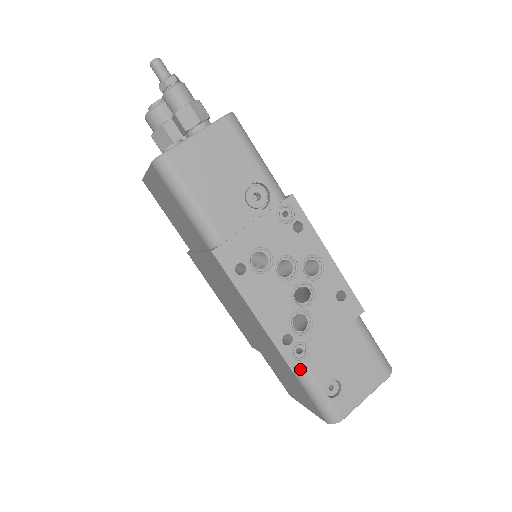
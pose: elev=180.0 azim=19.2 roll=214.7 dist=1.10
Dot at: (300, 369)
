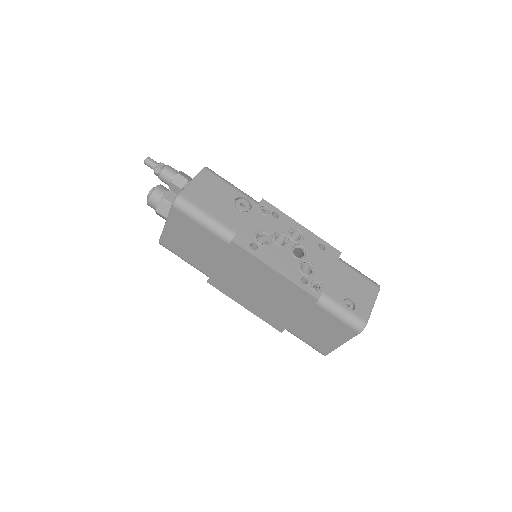
Dot at: (322, 298)
